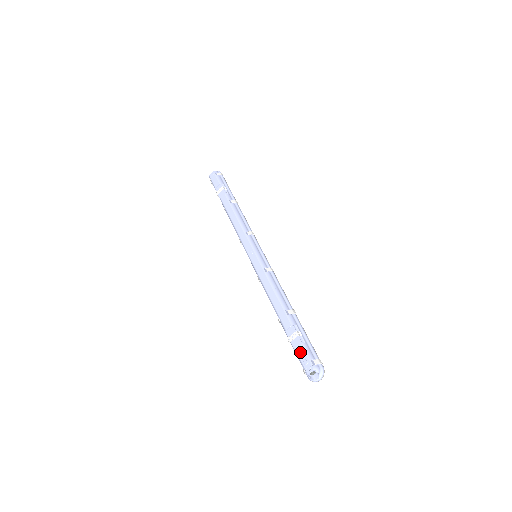
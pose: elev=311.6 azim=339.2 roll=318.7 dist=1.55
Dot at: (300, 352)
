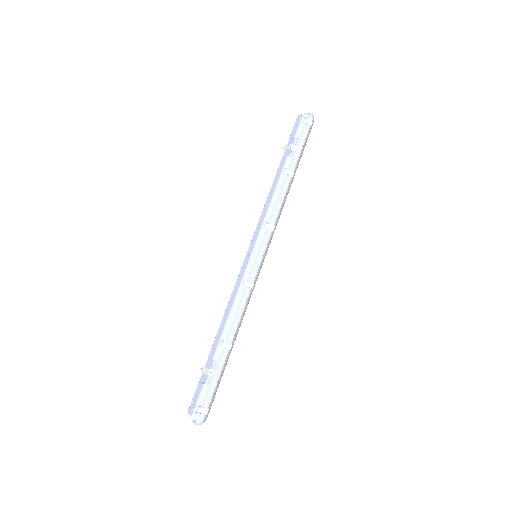
Dot at: (198, 389)
